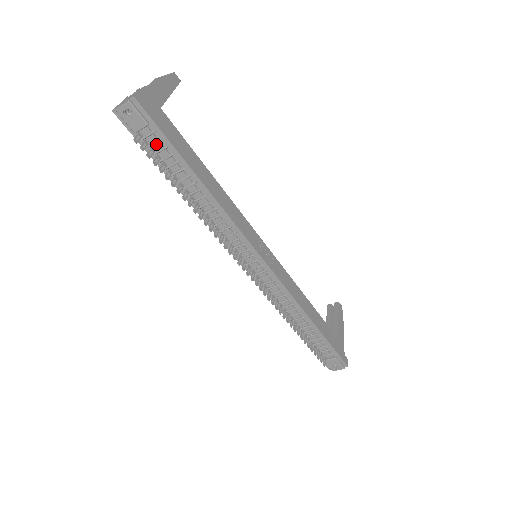
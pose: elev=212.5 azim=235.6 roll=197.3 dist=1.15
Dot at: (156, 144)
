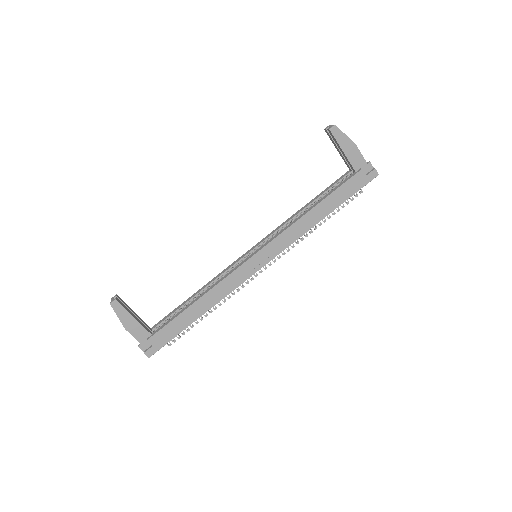
Dot at: occluded
